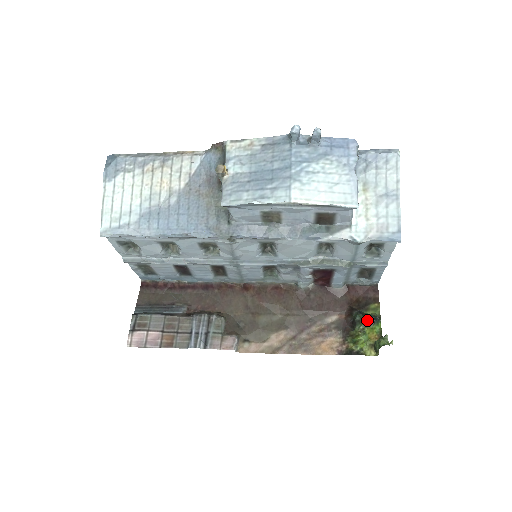
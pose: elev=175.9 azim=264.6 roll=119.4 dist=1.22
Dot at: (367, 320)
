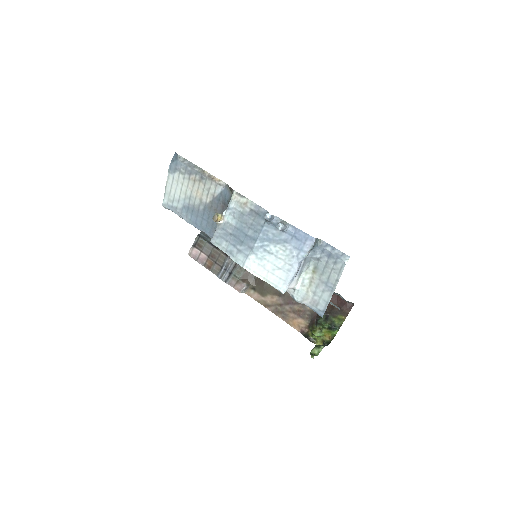
Dot at: (327, 325)
